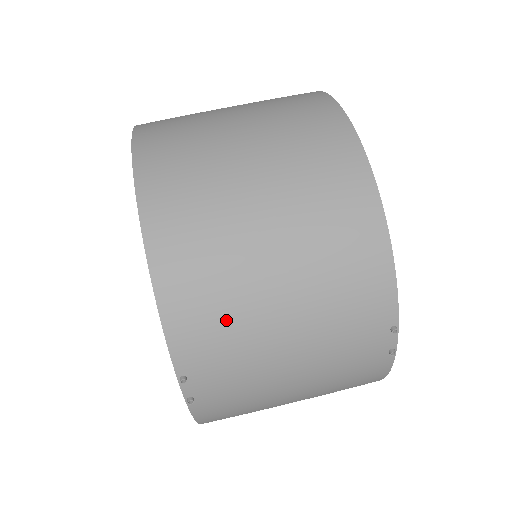
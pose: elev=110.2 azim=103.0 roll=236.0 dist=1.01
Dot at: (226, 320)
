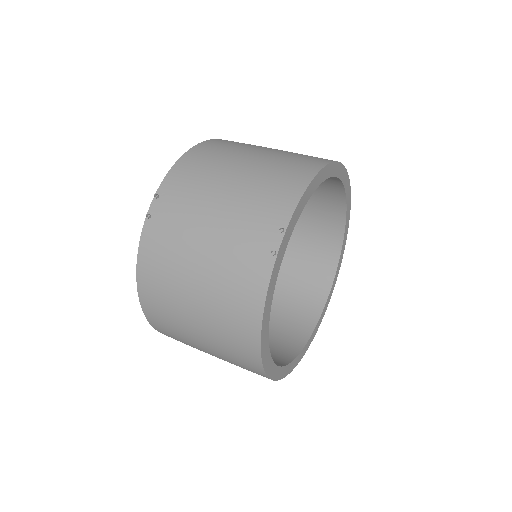
Dot at: (200, 176)
